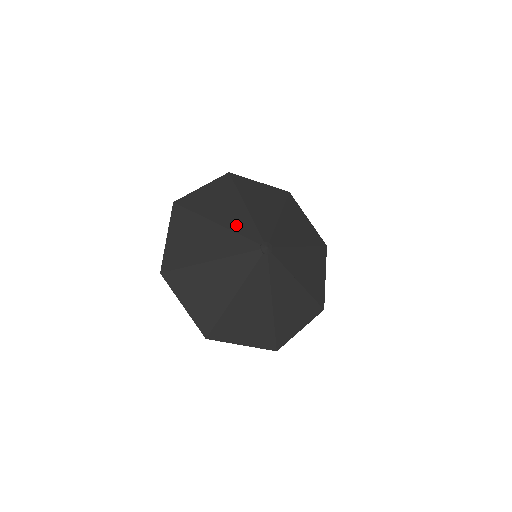
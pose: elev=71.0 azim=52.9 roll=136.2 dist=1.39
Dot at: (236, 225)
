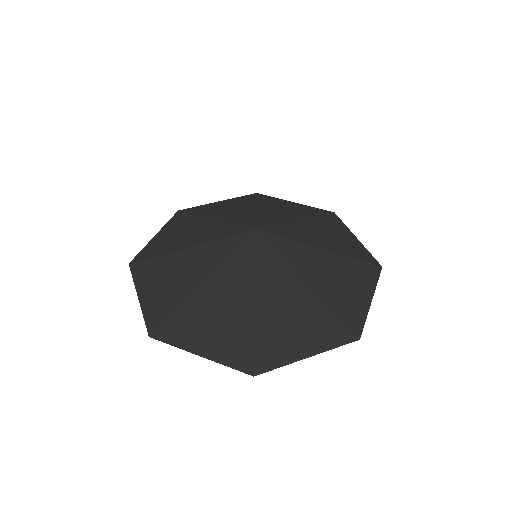
Dot at: (209, 236)
